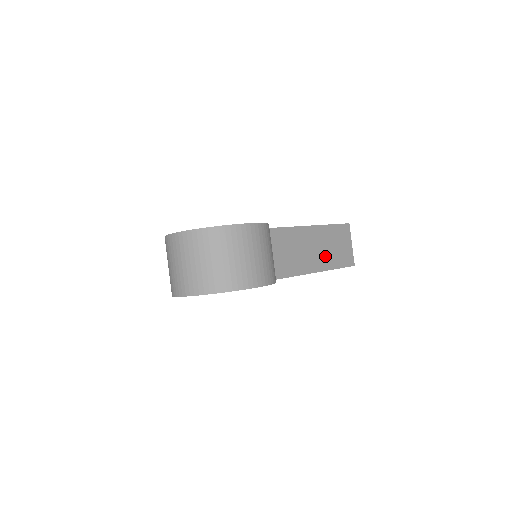
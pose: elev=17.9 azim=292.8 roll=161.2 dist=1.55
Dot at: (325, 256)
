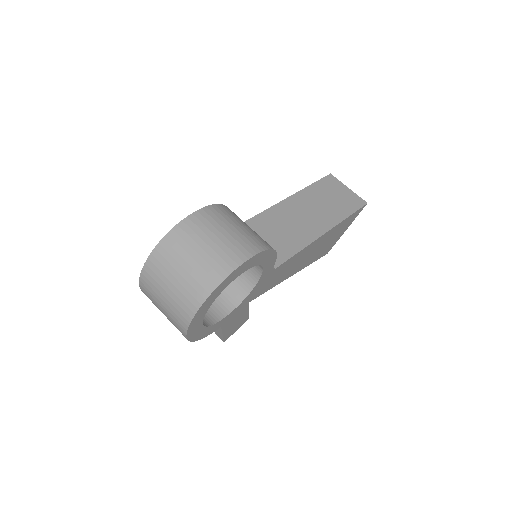
Dot at: (327, 212)
